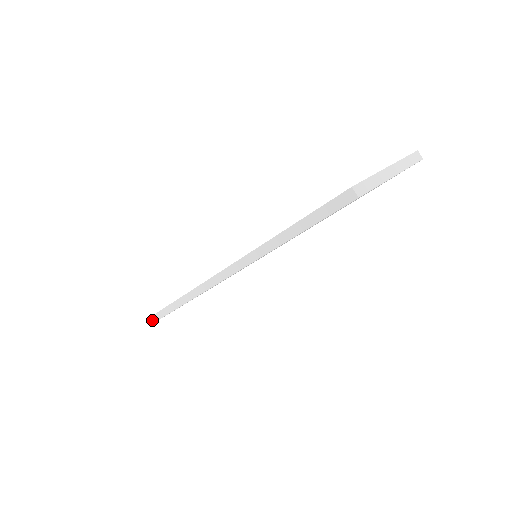
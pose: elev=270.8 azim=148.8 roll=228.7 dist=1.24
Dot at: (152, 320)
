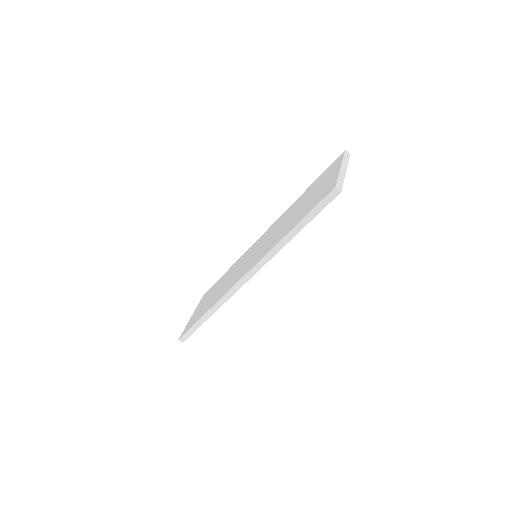
Dot at: (184, 338)
